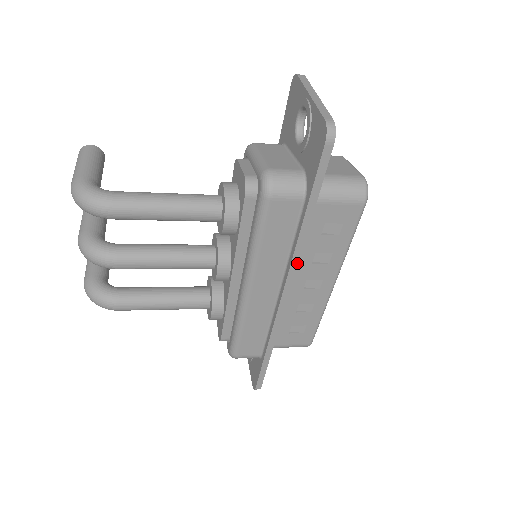
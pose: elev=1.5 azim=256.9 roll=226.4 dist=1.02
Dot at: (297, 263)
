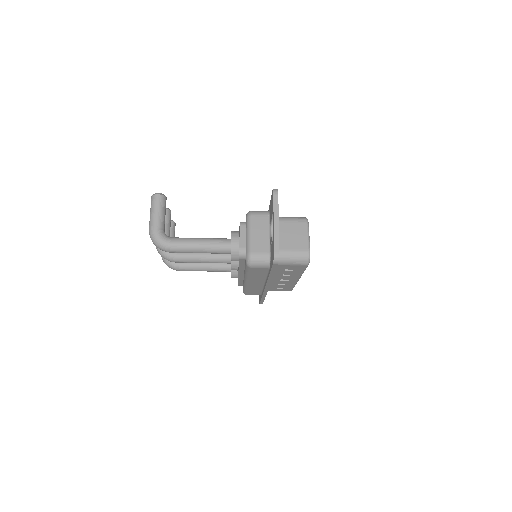
Dot at: (270, 282)
